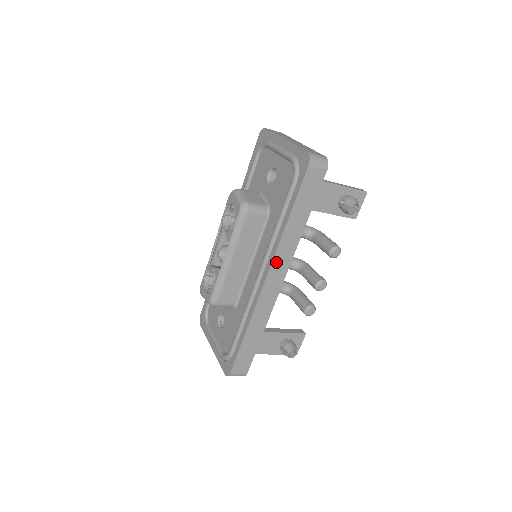
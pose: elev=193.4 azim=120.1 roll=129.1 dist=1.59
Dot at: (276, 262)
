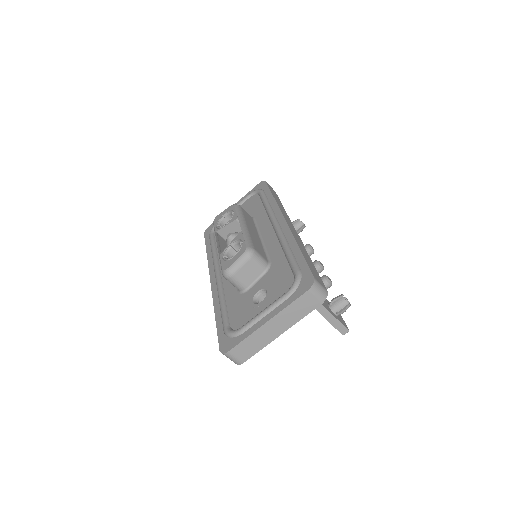
Dot at: occluded
